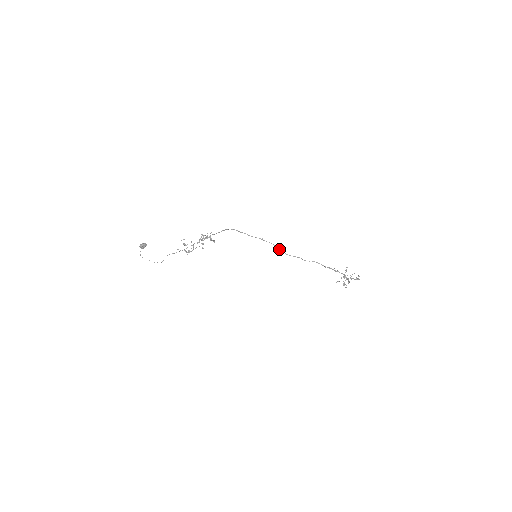
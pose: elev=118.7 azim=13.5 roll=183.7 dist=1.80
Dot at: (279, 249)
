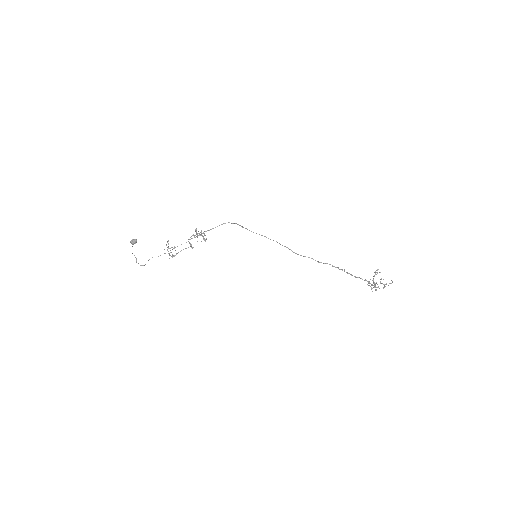
Dot at: (286, 247)
